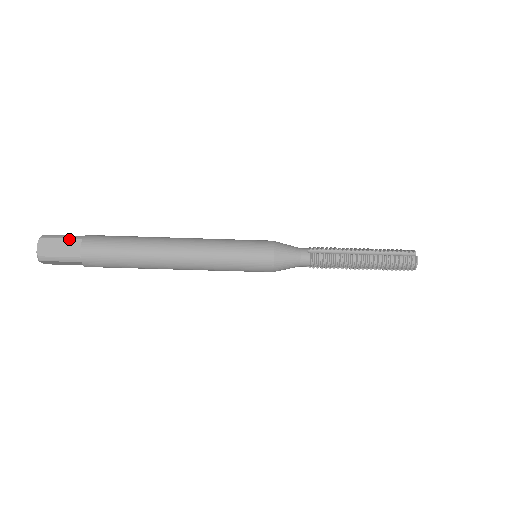
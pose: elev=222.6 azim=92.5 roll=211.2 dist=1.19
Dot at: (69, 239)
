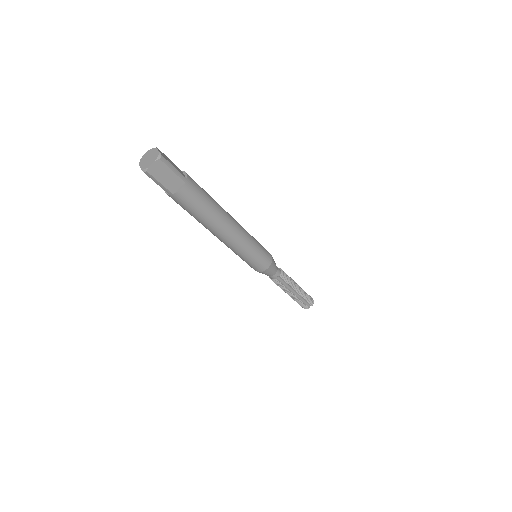
Dot at: (174, 164)
